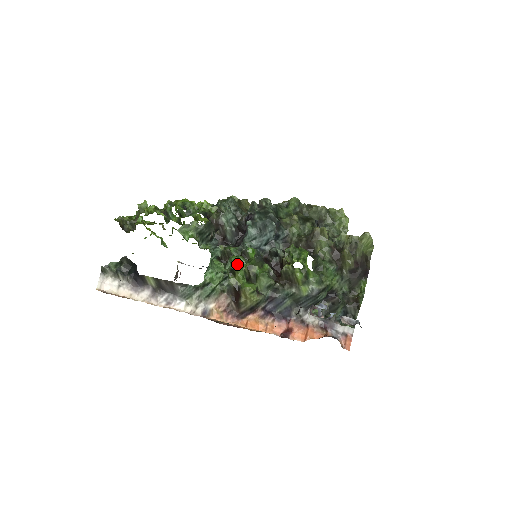
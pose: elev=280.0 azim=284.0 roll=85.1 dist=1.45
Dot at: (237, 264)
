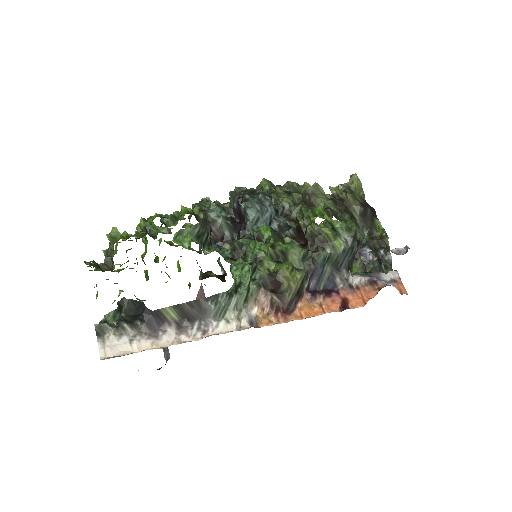
Dot at: (258, 249)
